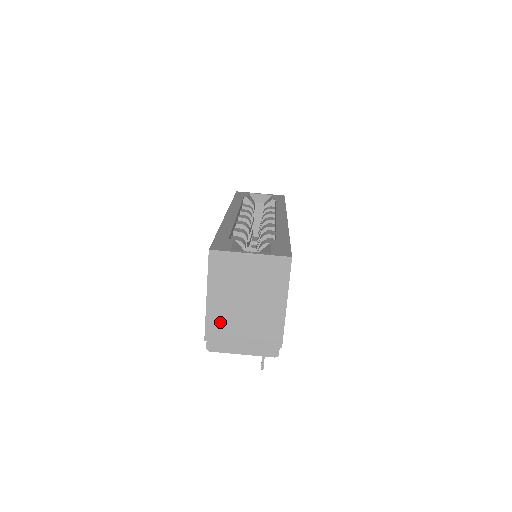
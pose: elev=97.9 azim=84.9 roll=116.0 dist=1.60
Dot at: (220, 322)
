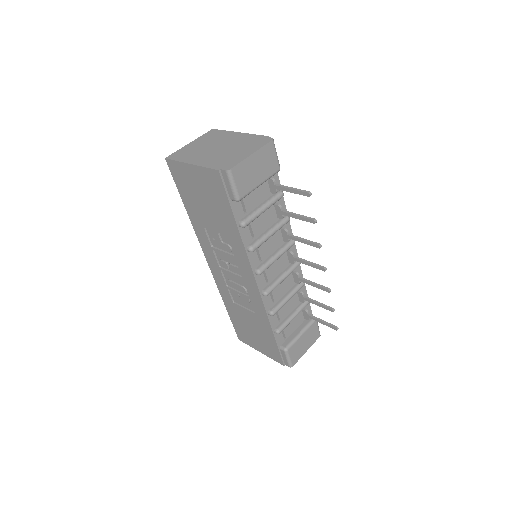
Dot at: (215, 161)
